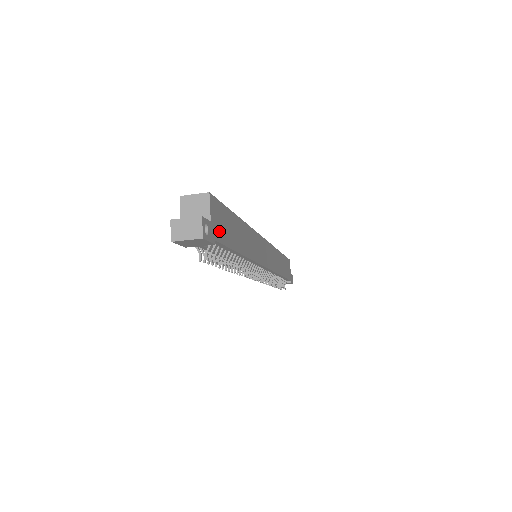
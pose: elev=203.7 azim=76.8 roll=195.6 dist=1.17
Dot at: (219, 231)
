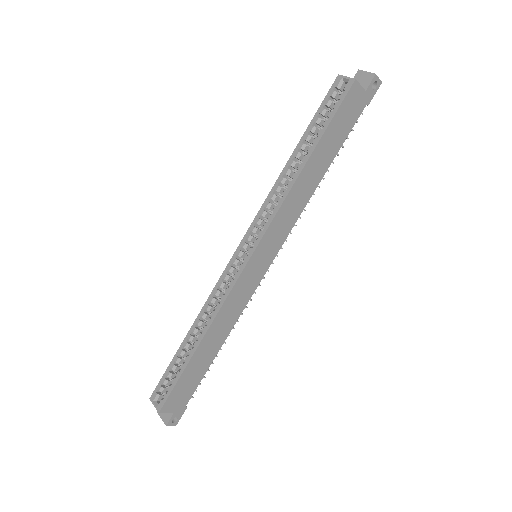
Dot at: (184, 398)
